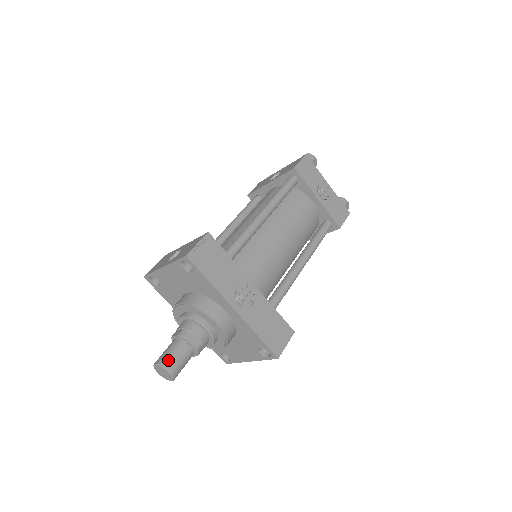
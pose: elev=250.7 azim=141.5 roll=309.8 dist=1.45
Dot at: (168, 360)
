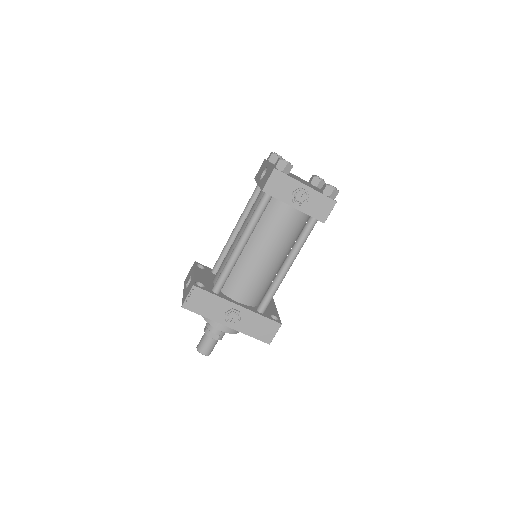
Dot at: (201, 348)
